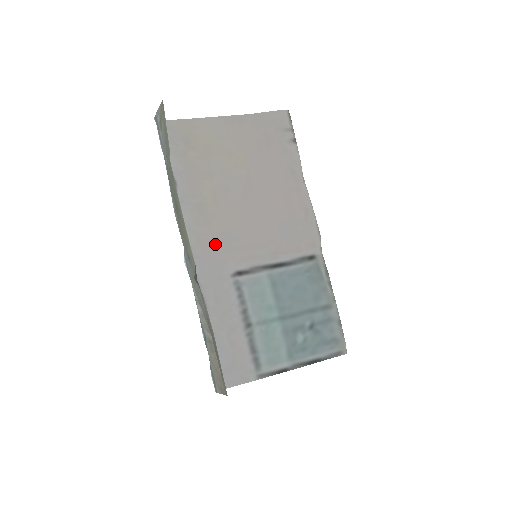
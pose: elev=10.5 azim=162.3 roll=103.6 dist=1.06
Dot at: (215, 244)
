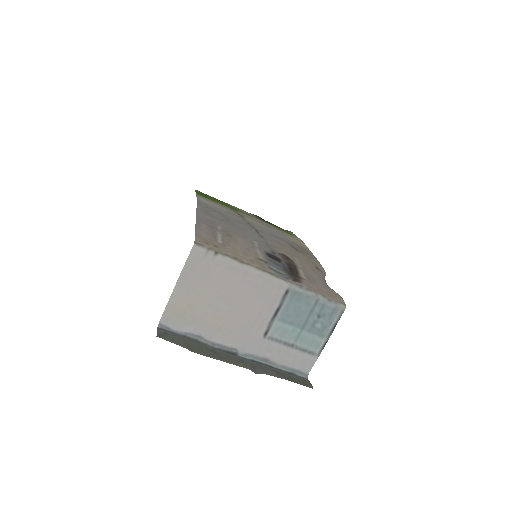
Dot at: (243, 335)
